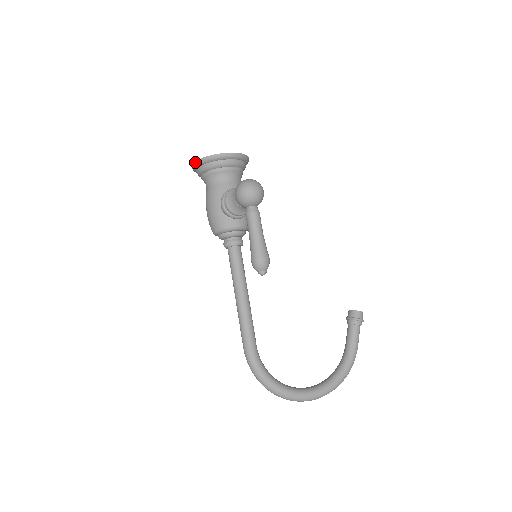
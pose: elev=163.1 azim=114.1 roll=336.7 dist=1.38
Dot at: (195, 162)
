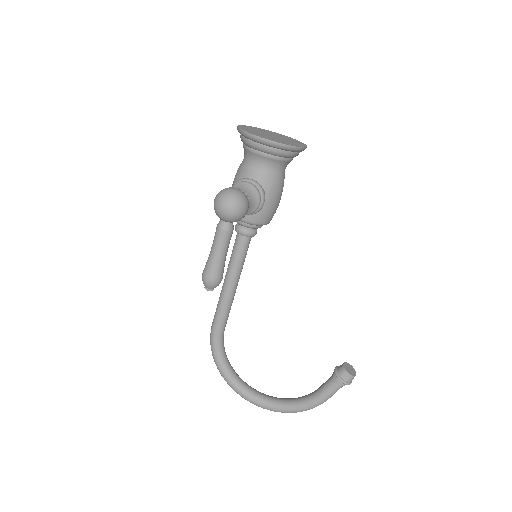
Dot at: (237, 126)
